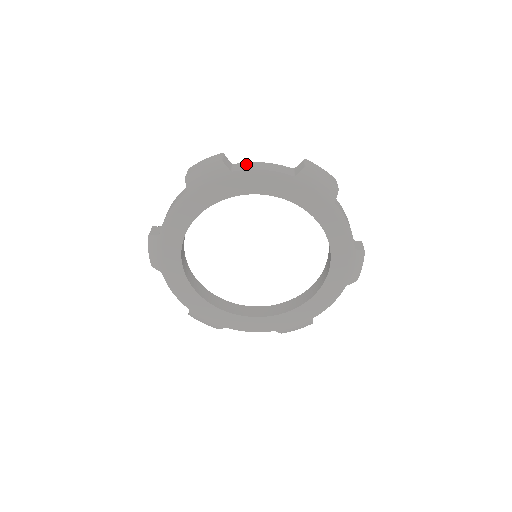
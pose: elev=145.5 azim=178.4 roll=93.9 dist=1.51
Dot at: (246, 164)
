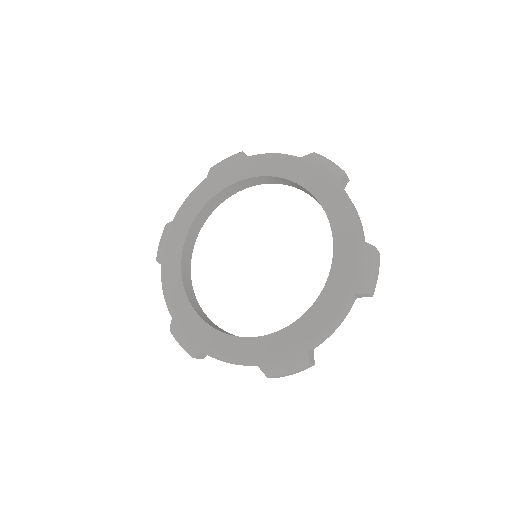
Dot at: occluded
